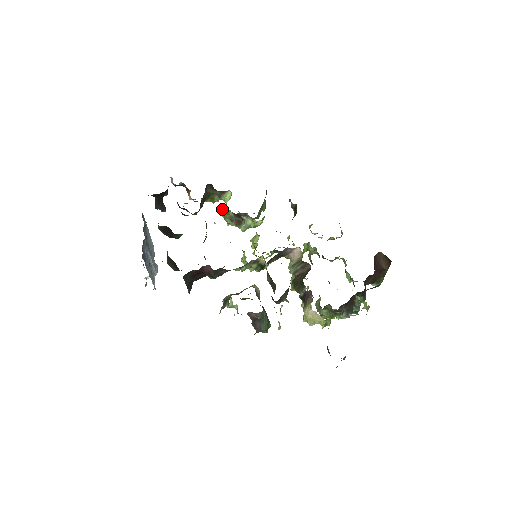
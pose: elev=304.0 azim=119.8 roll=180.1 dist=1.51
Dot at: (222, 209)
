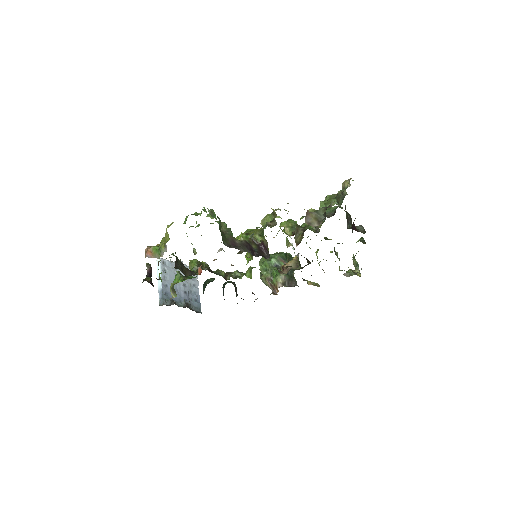
Dot at: occluded
